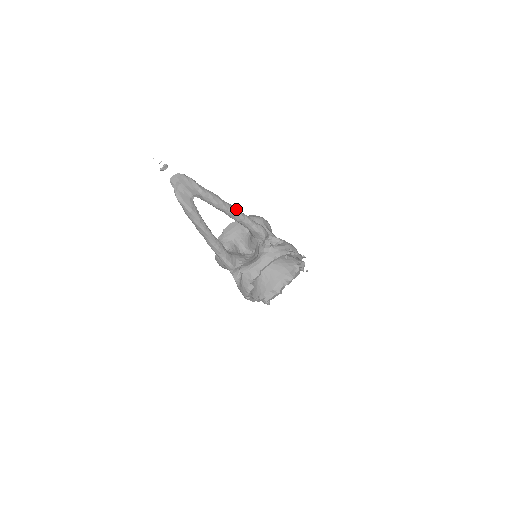
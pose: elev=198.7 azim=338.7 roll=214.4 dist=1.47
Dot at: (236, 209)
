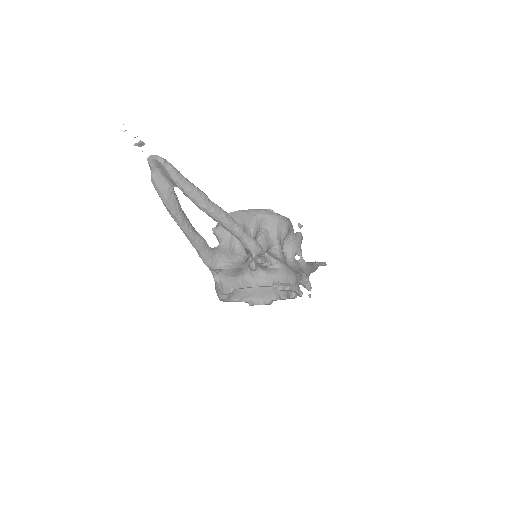
Dot at: (225, 216)
